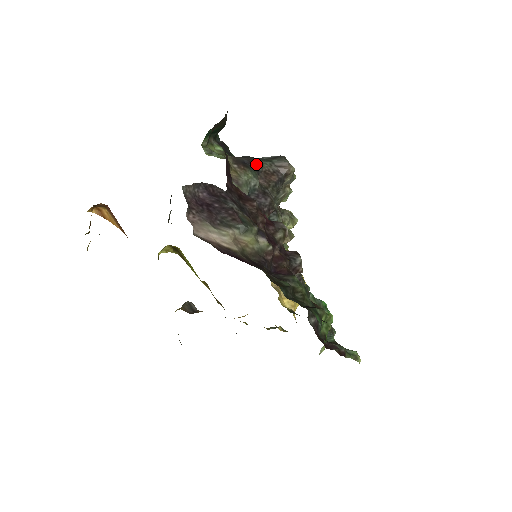
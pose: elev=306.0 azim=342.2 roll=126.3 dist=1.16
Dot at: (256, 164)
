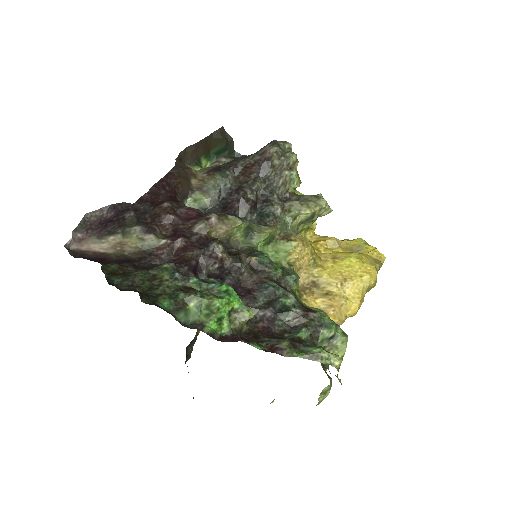
Dot at: (235, 163)
